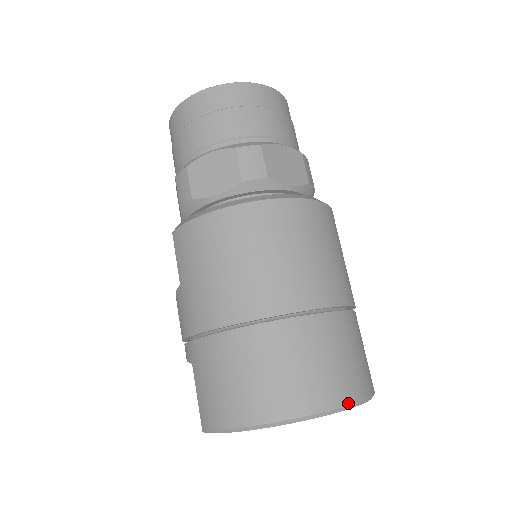
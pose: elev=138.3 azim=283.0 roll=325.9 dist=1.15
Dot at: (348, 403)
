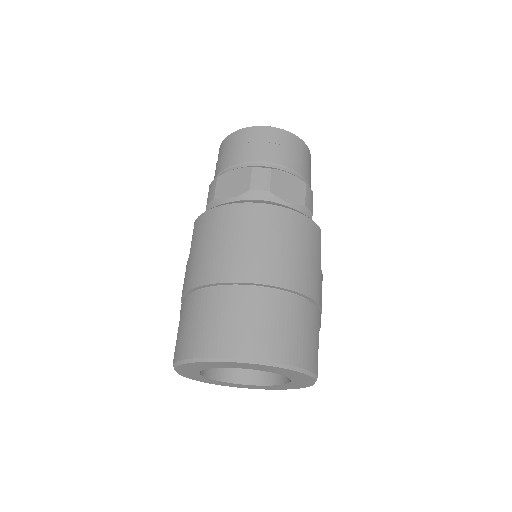
Dot at: (282, 362)
